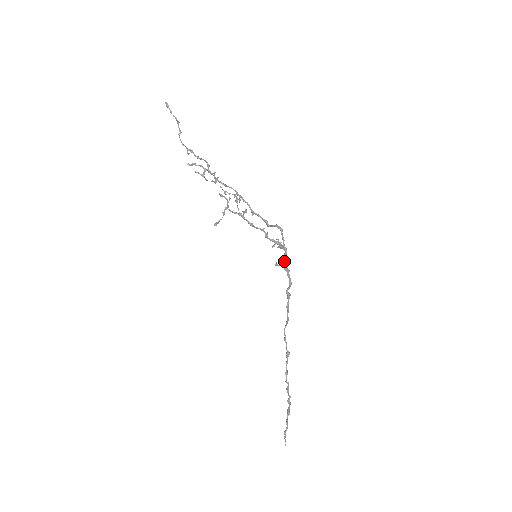
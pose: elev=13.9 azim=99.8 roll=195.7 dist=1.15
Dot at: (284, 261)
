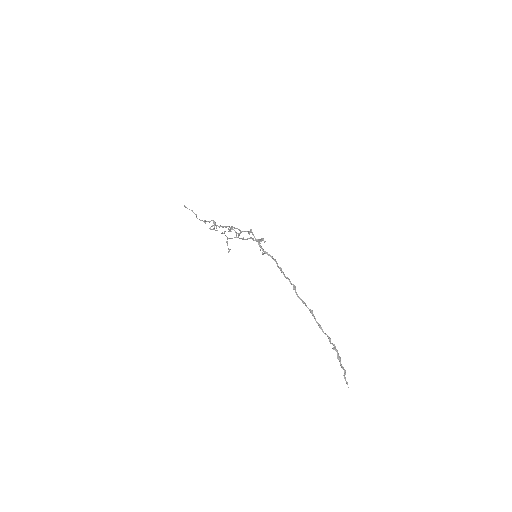
Dot at: occluded
